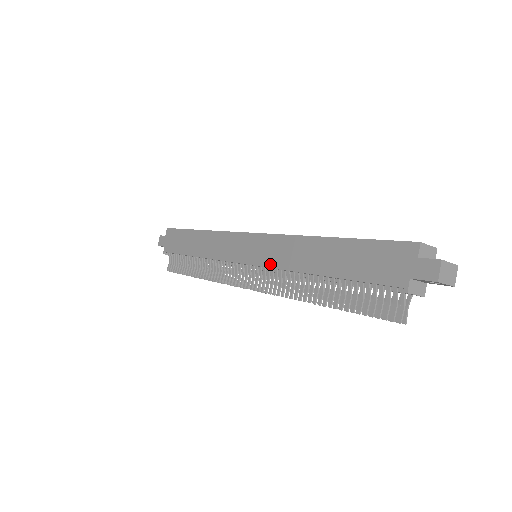
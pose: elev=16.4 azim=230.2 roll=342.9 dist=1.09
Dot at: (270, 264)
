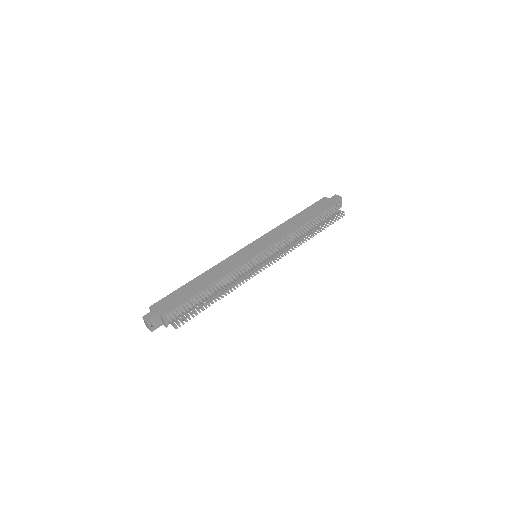
Dot at: (275, 241)
